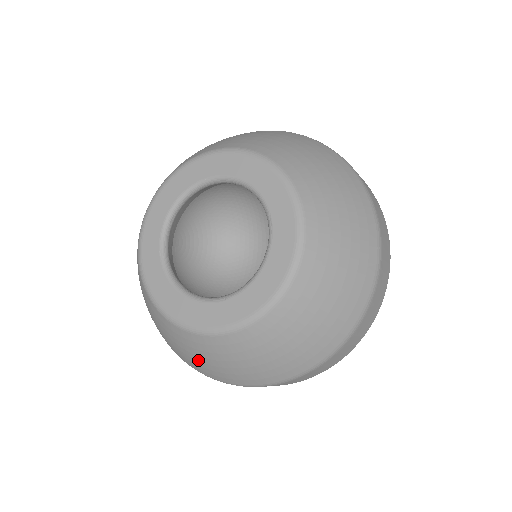
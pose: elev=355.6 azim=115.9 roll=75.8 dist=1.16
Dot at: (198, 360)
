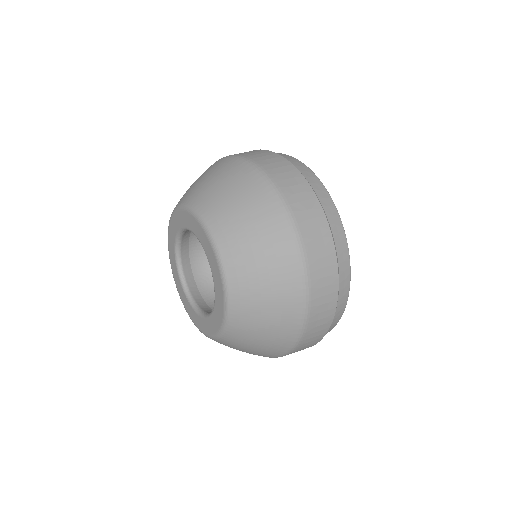
Dot at: (249, 352)
